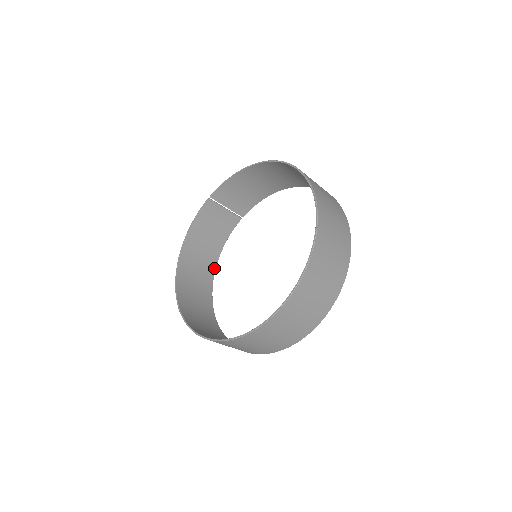
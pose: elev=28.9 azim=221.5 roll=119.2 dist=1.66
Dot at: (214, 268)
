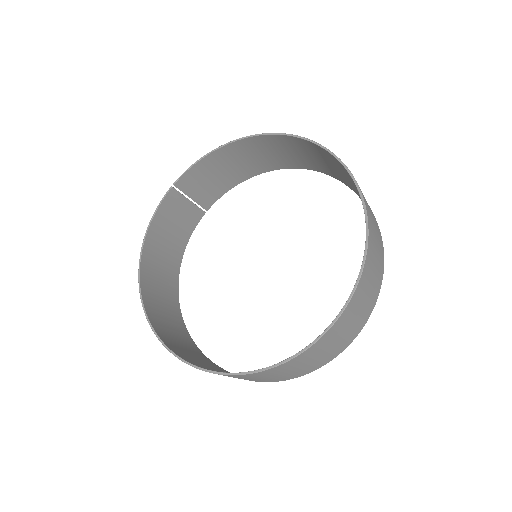
Dot at: (177, 278)
